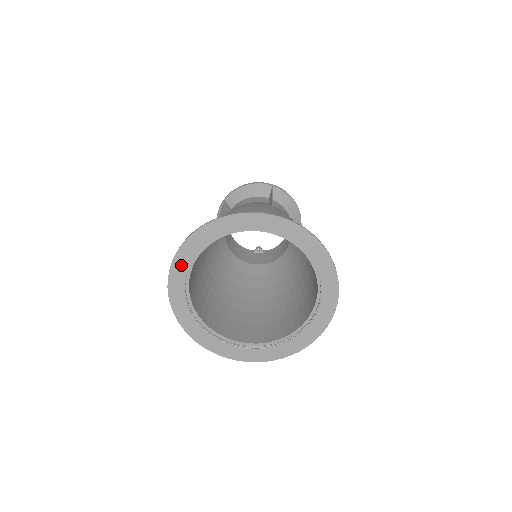
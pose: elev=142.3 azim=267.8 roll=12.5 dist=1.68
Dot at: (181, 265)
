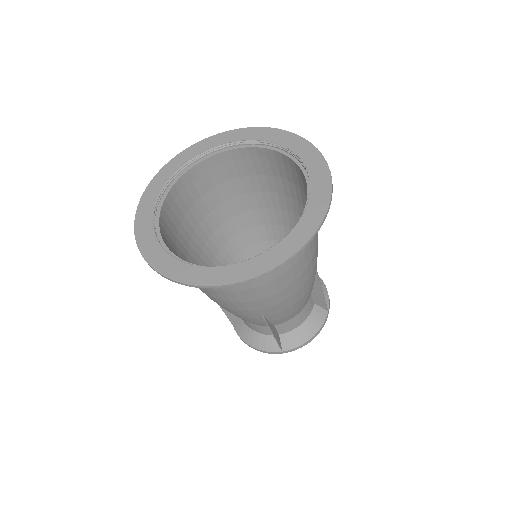
Dot at: (169, 170)
